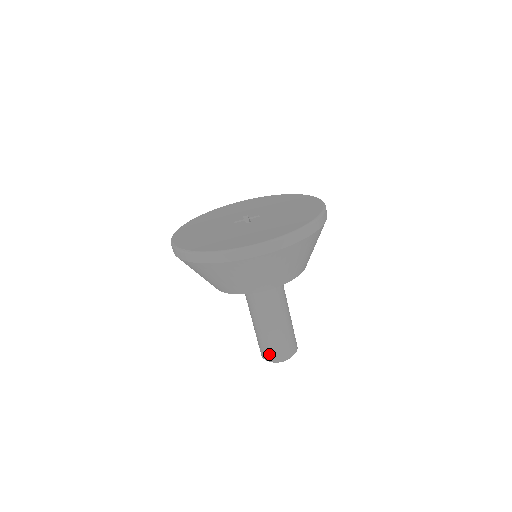
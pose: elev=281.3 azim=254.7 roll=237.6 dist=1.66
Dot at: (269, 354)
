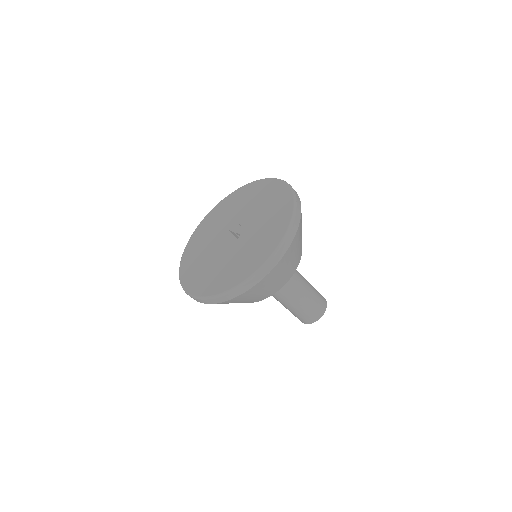
Dot at: (311, 318)
